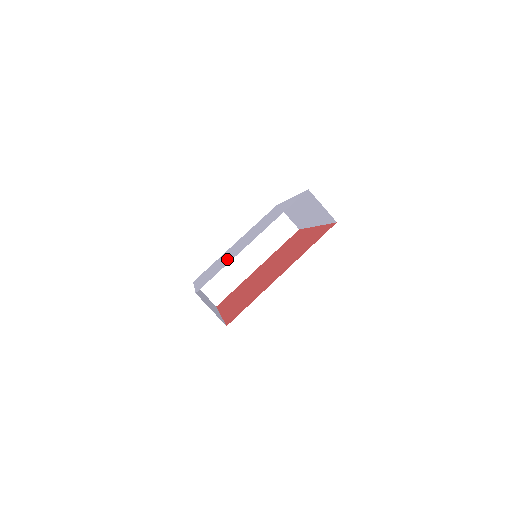
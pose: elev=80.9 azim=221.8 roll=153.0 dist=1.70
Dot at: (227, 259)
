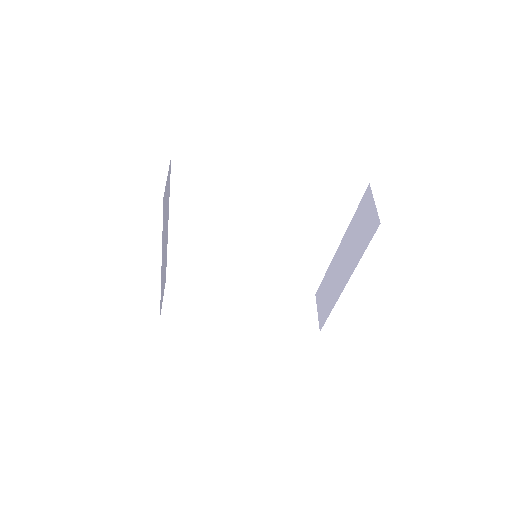
Dot at: occluded
